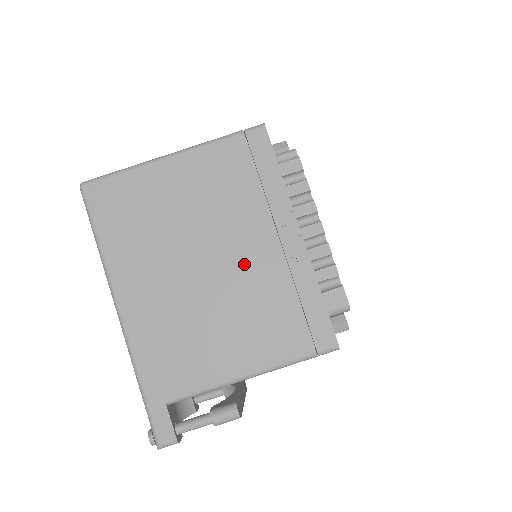
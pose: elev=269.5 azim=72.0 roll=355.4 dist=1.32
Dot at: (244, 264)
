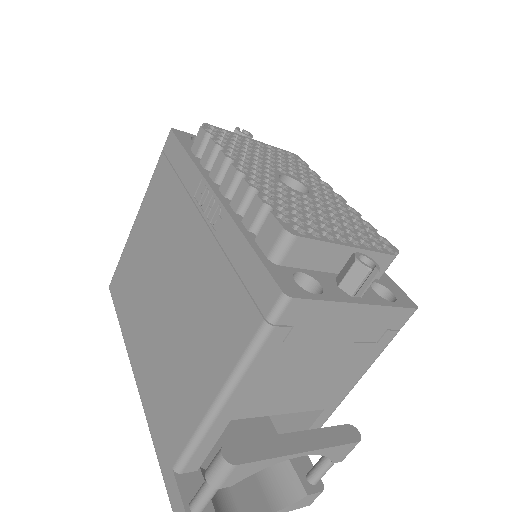
Dot at: (187, 266)
